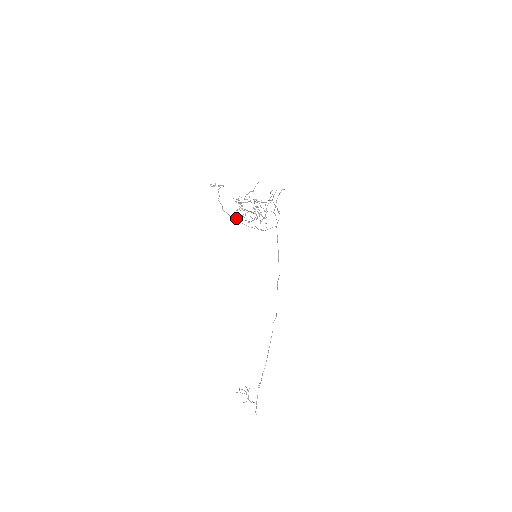
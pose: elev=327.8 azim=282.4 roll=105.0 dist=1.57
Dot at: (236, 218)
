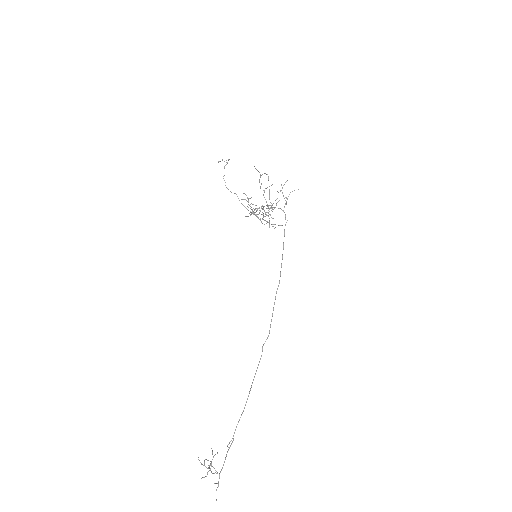
Dot at: occluded
